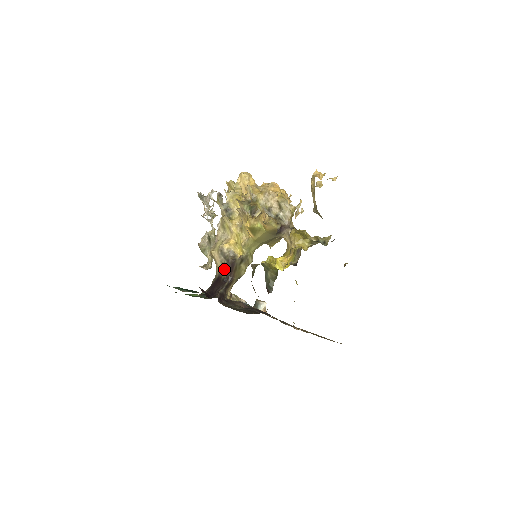
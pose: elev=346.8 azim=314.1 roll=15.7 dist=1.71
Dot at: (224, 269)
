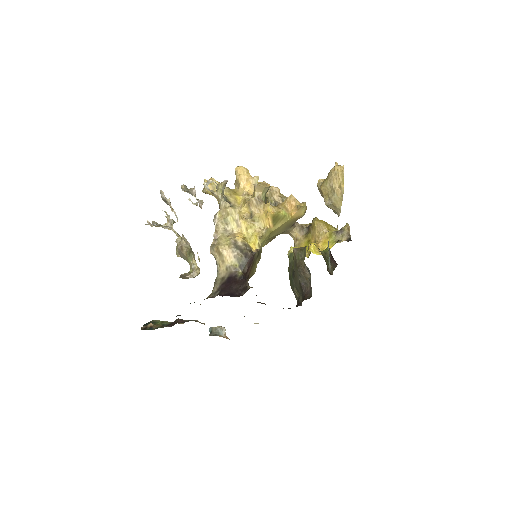
Dot at: (240, 265)
